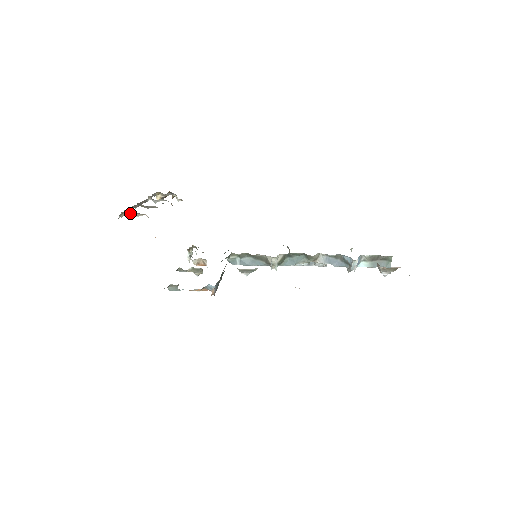
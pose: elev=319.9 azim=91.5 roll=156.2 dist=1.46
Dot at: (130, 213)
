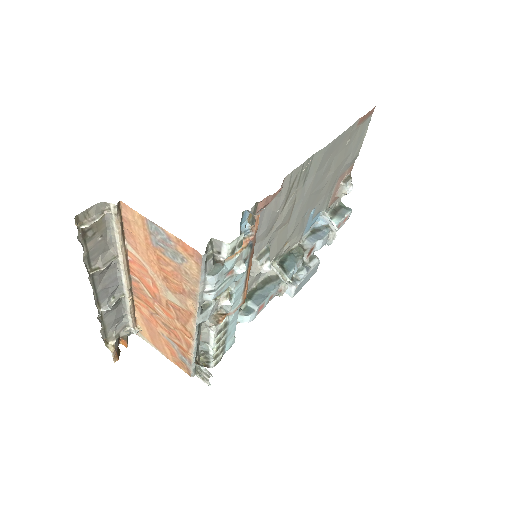
Dot at: (86, 221)
